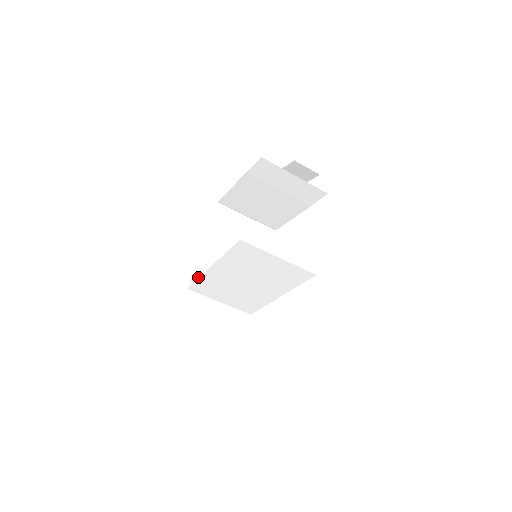
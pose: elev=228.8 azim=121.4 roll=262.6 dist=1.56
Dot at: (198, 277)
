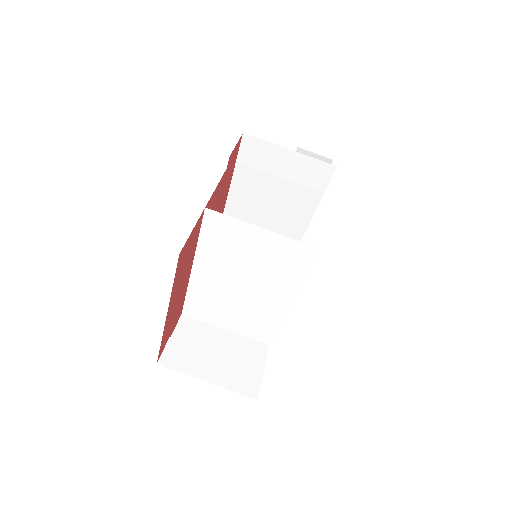
Dot at: occluded
